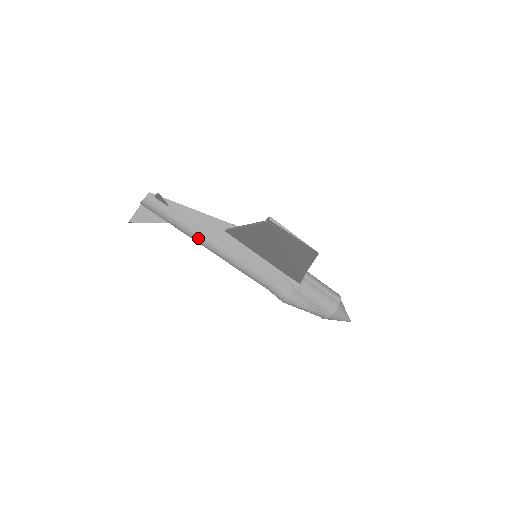
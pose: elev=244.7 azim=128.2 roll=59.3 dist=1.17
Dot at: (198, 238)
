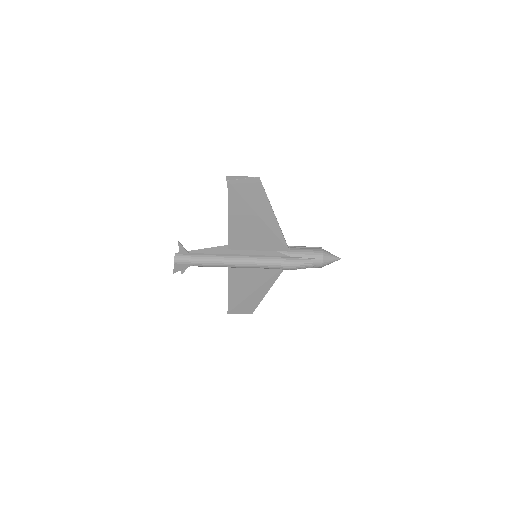
Dot at: (216, 260)
